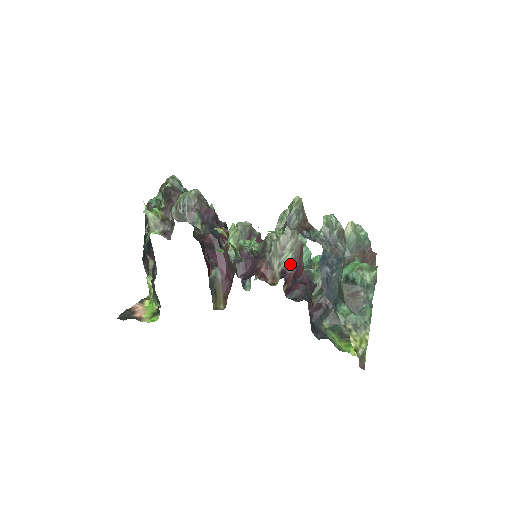
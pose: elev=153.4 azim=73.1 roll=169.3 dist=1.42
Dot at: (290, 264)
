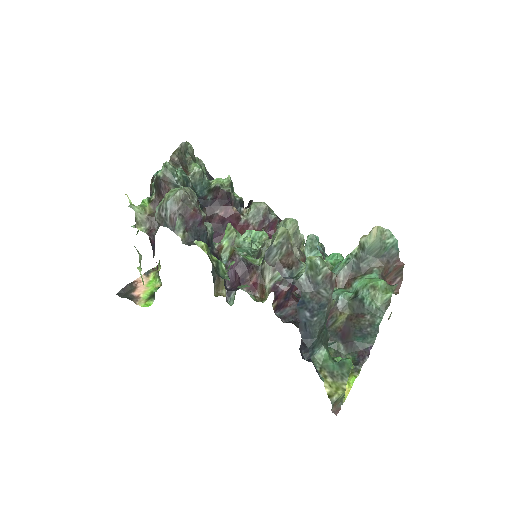
Dot at: (284, 280)
